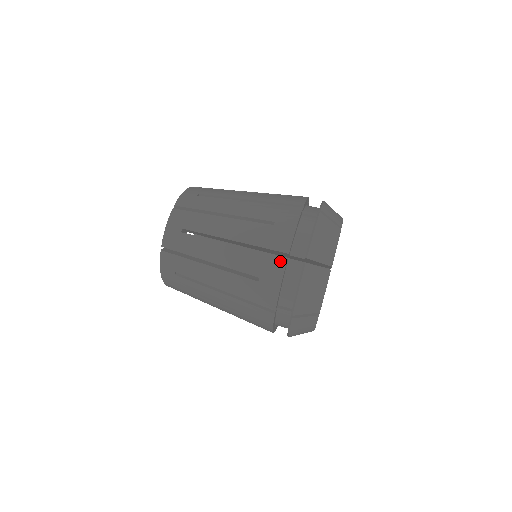
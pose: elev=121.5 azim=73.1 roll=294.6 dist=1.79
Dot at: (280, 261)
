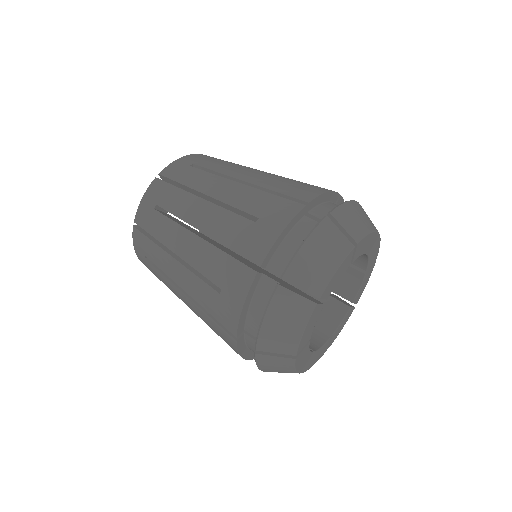
Dot at: (294, 206)
